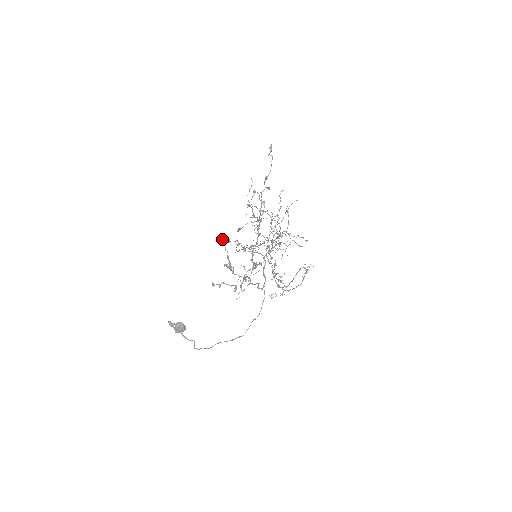
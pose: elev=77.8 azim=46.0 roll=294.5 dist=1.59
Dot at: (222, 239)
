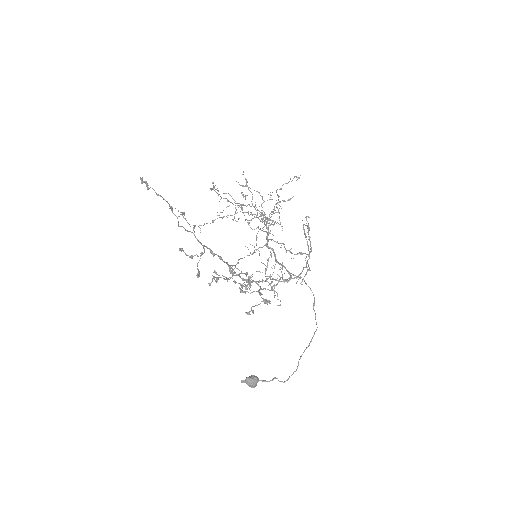
Dot at: occluded
